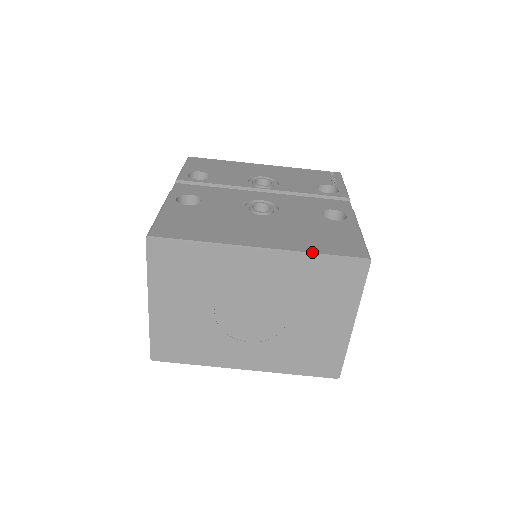
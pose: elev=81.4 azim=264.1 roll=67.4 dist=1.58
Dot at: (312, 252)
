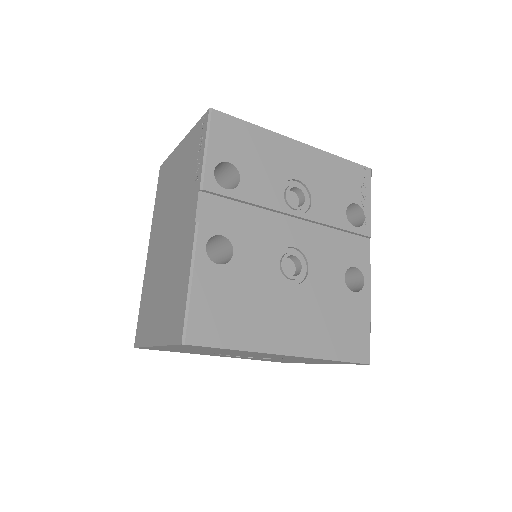
Dot at: (330, 359)
